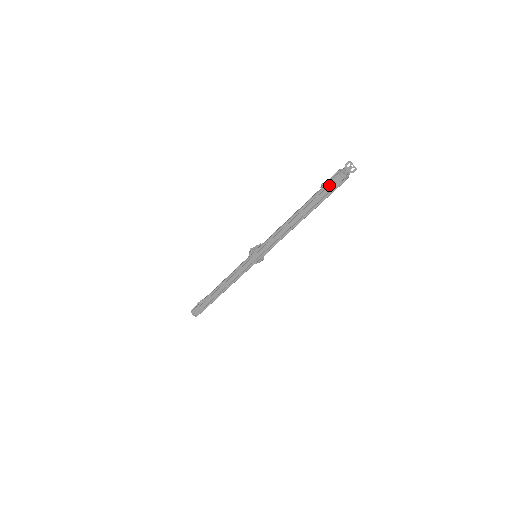
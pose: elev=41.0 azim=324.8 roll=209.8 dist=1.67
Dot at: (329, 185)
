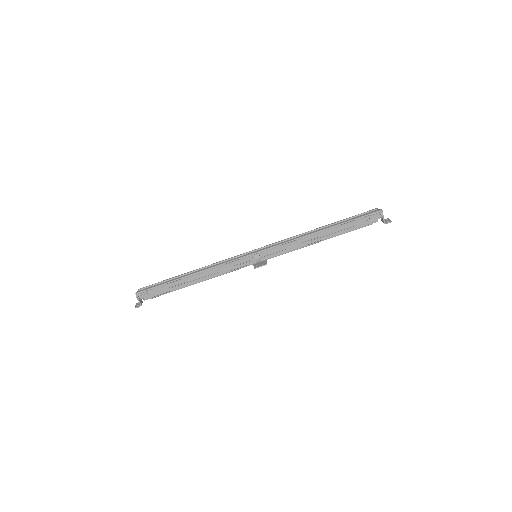
Dot at: (364, 214)
